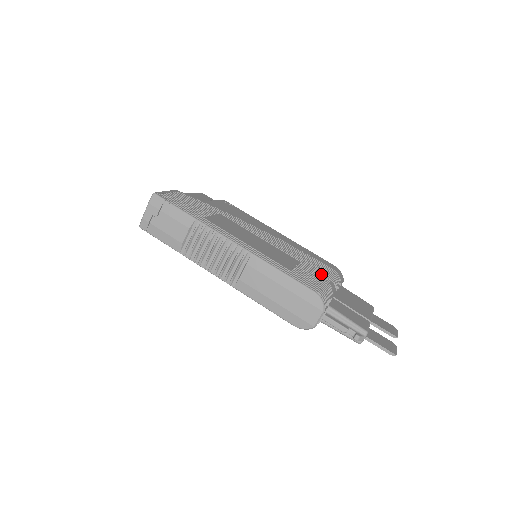
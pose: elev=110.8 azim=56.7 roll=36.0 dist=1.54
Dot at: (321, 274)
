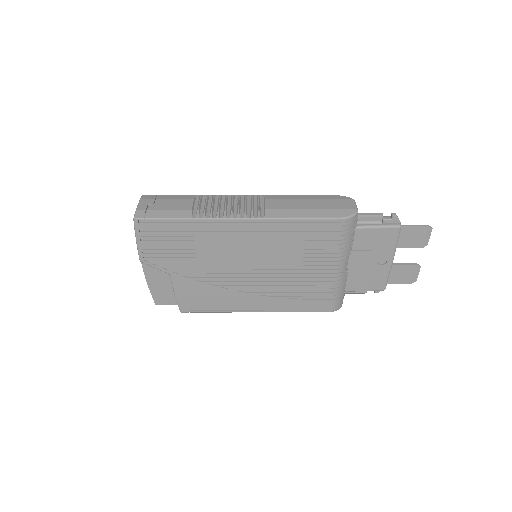
Dot at: occluded
